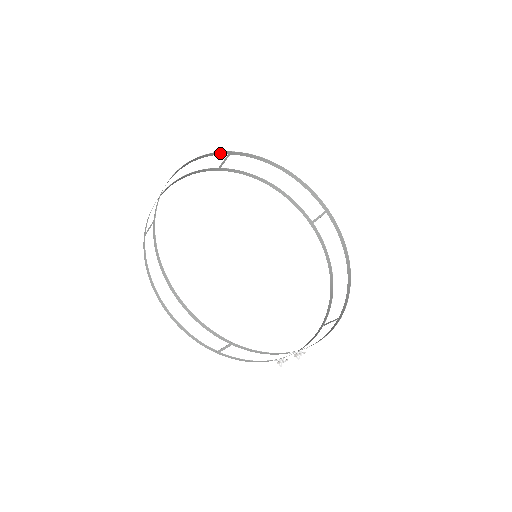
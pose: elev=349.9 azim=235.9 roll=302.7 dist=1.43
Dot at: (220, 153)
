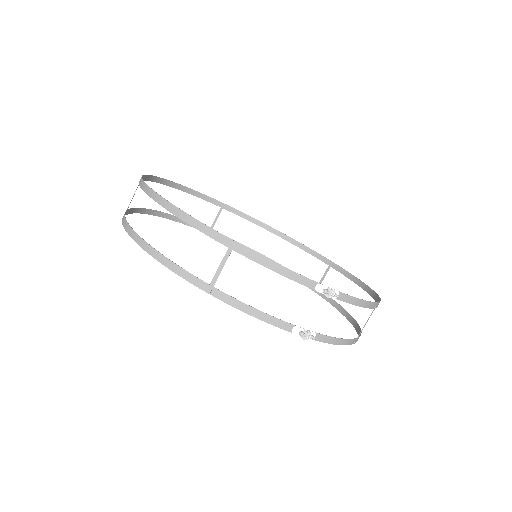
Dot at: (213, 202)
